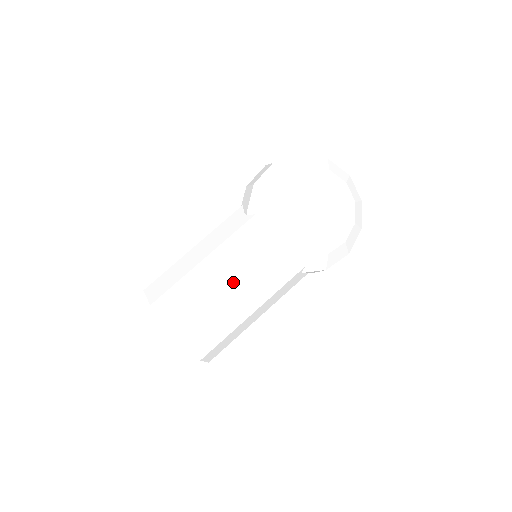
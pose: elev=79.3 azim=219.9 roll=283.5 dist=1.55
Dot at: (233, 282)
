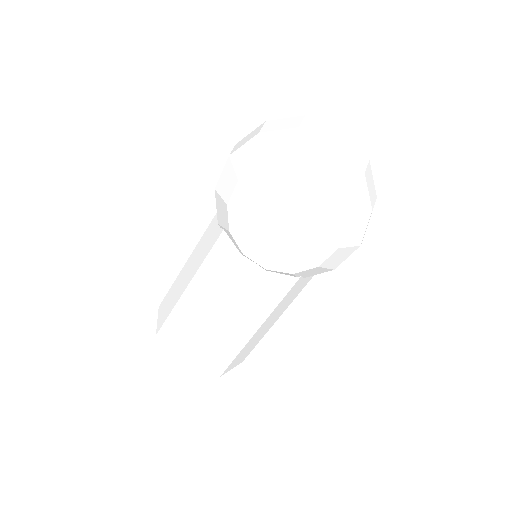
Dot at: (218, 313)
